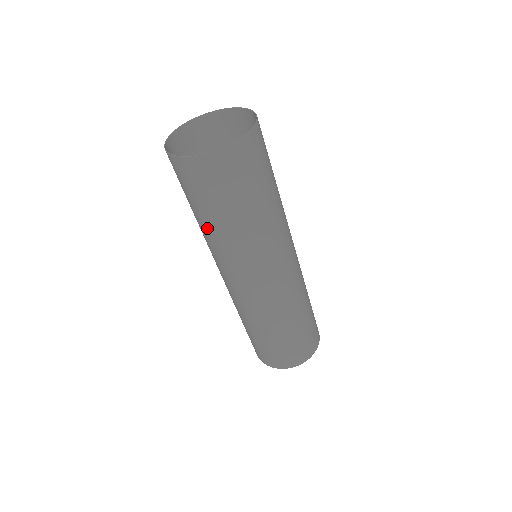
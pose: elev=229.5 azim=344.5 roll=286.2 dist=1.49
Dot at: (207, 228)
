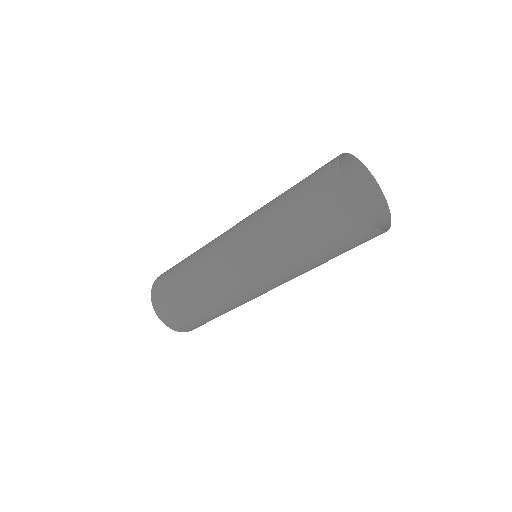
Dot at: (276, 207)
